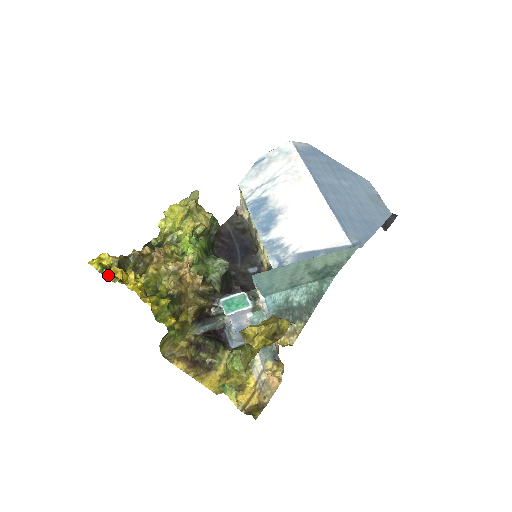
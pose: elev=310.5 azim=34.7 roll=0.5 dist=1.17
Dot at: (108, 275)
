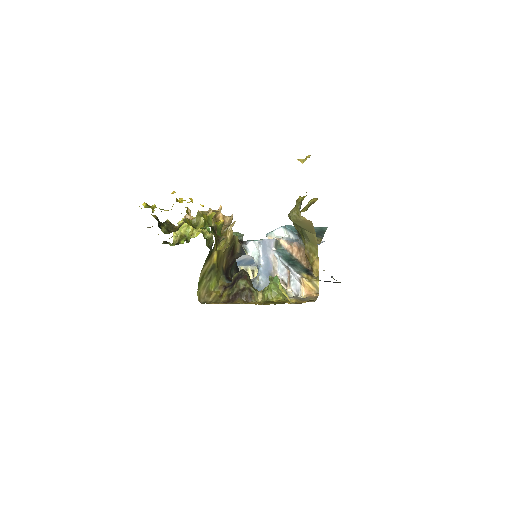
Dot at: (156, 207)
